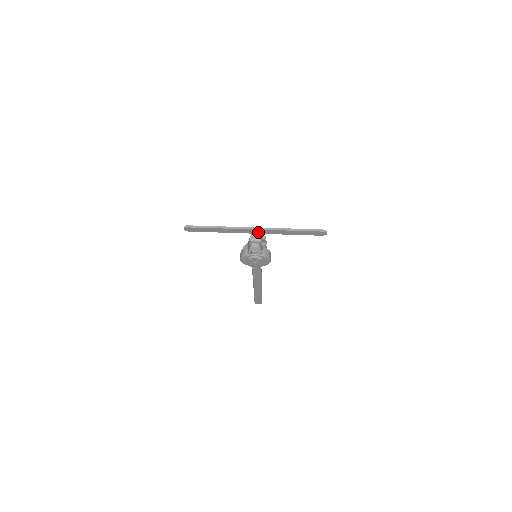
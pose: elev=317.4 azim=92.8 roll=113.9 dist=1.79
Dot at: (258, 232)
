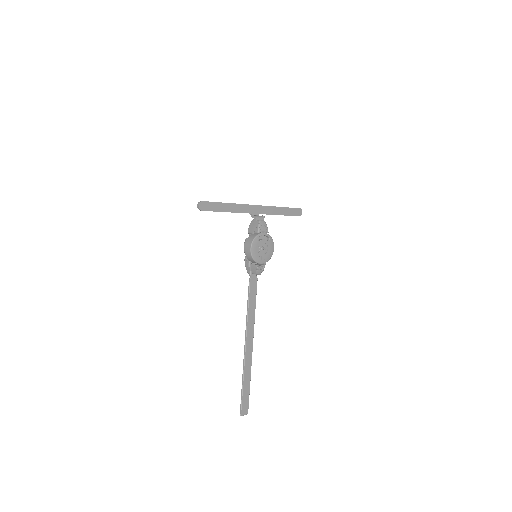
Dot at: (257, 211)
